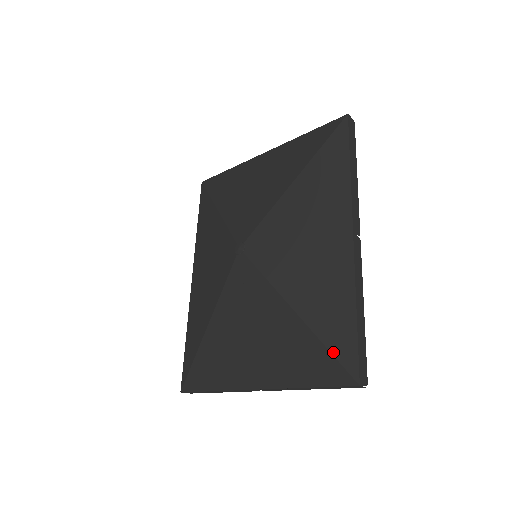
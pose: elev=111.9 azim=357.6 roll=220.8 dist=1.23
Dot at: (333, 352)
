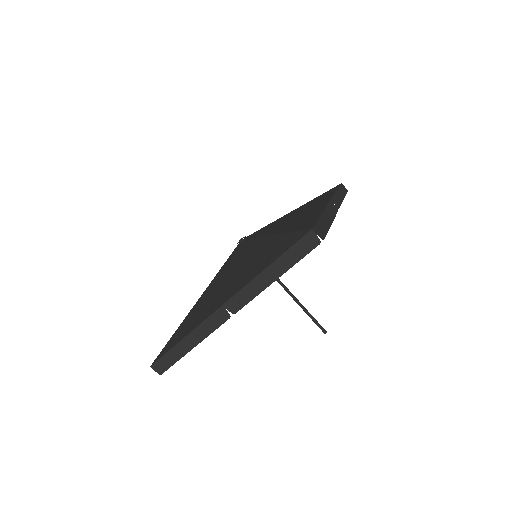
Dot at: (295, 231)
